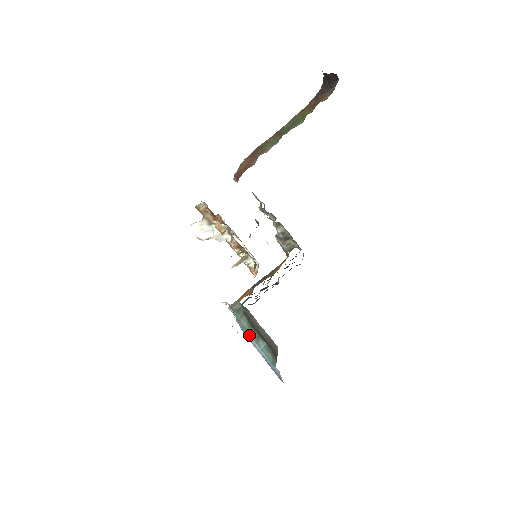
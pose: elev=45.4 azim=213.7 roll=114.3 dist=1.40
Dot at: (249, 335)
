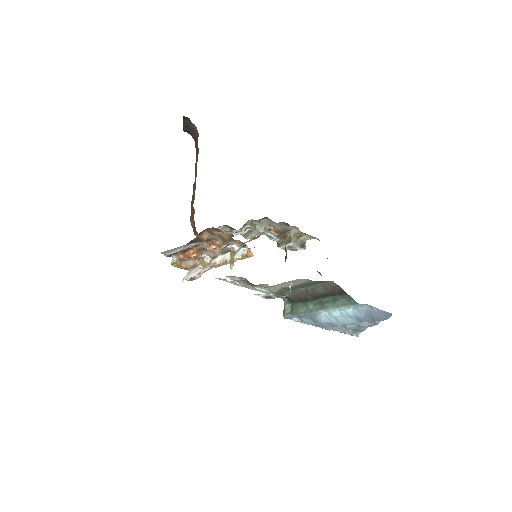
Dot at: (315, 312)
